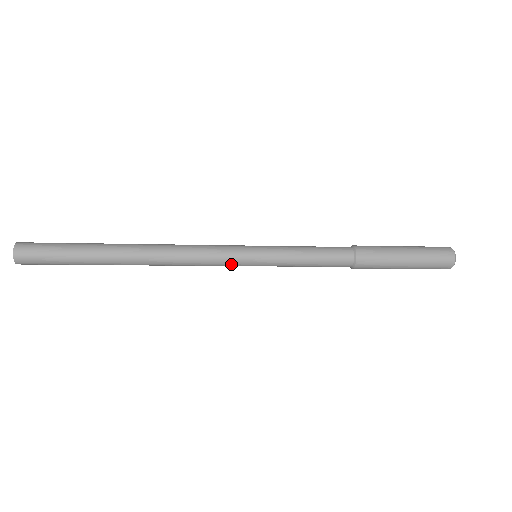
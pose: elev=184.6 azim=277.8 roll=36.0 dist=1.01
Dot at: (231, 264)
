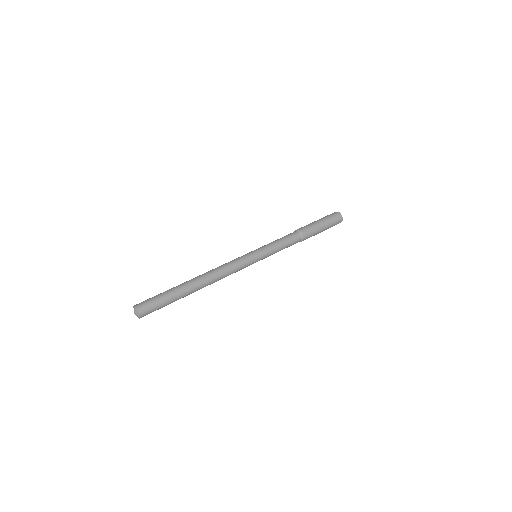
Dot at: (248, 265)
